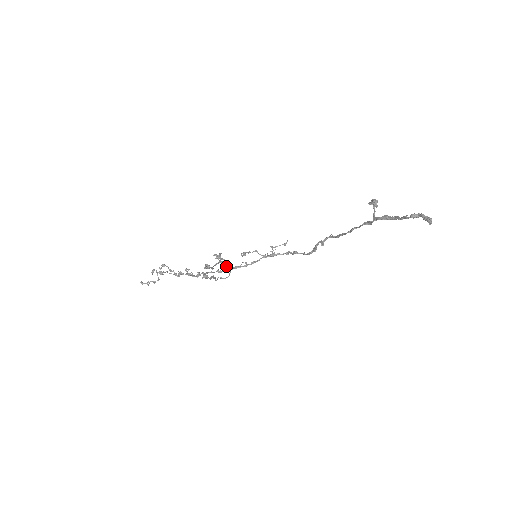
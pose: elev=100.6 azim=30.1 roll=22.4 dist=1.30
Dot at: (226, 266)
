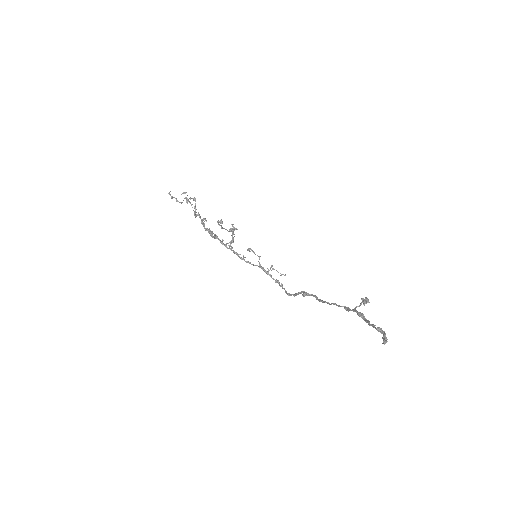
Dot at: (232, 235)
